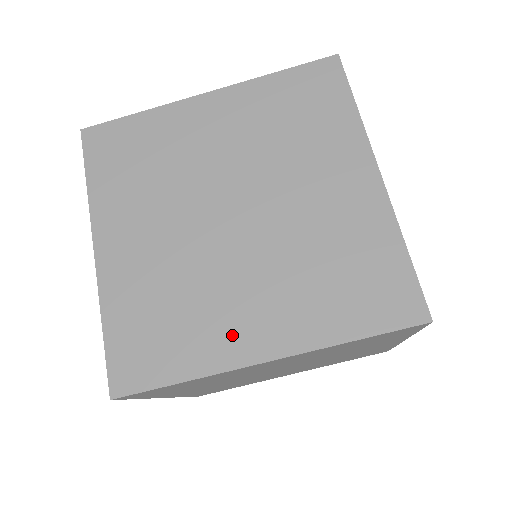
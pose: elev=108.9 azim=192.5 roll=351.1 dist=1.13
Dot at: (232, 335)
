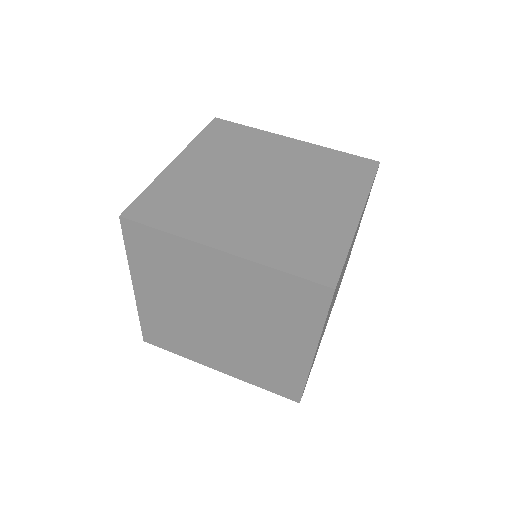
Dot at: (336, 220)
